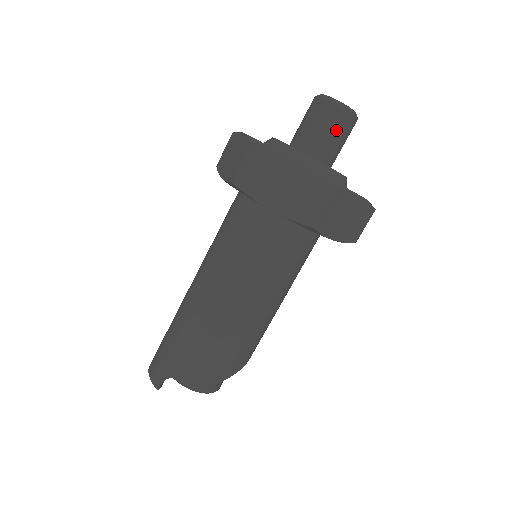
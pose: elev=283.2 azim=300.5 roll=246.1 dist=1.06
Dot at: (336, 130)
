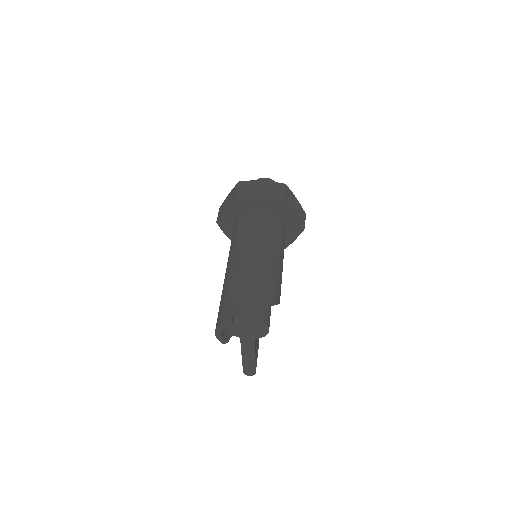
Dot at: occluded
